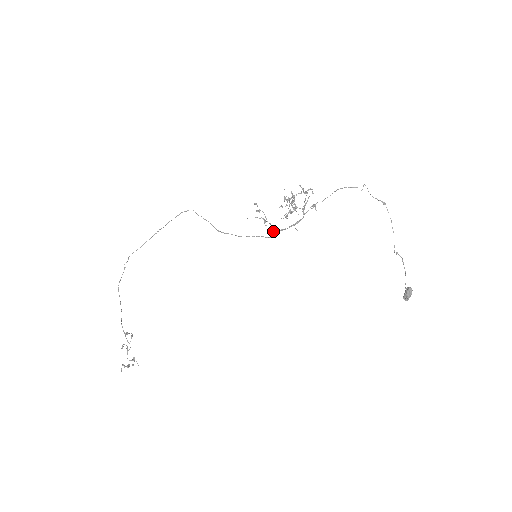
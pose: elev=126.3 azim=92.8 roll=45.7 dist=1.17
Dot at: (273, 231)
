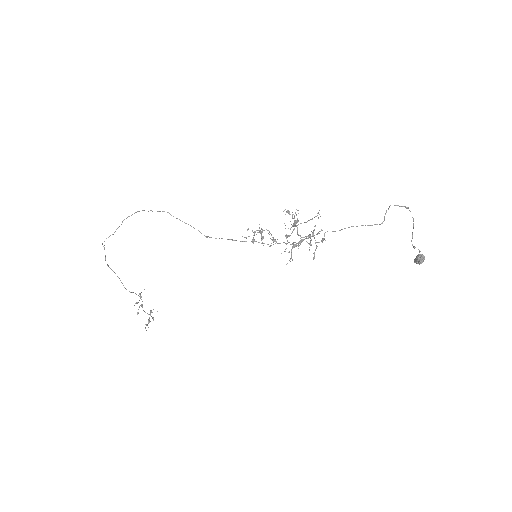
Dot at: occluded
